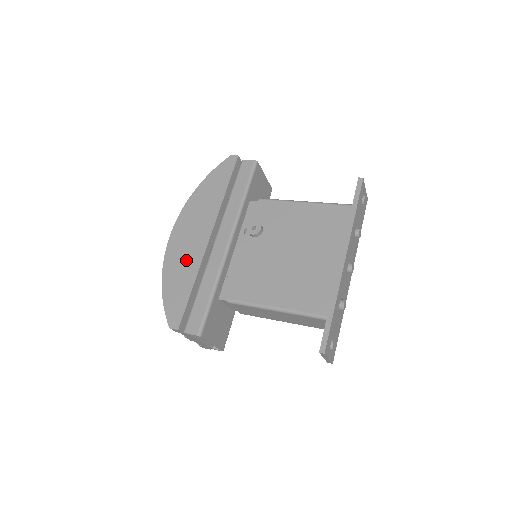
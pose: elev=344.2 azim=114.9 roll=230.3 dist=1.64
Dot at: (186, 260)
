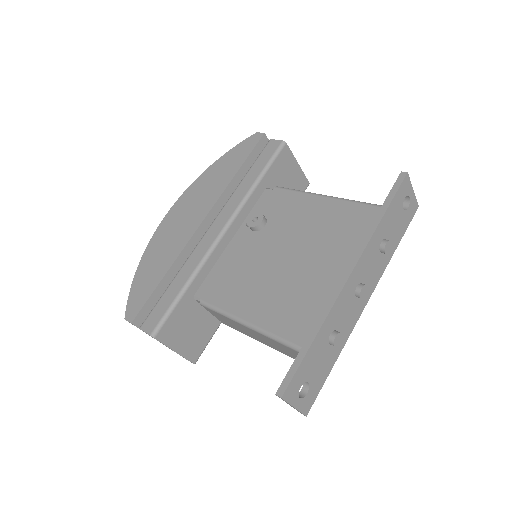
Dot at: (169, 244)
